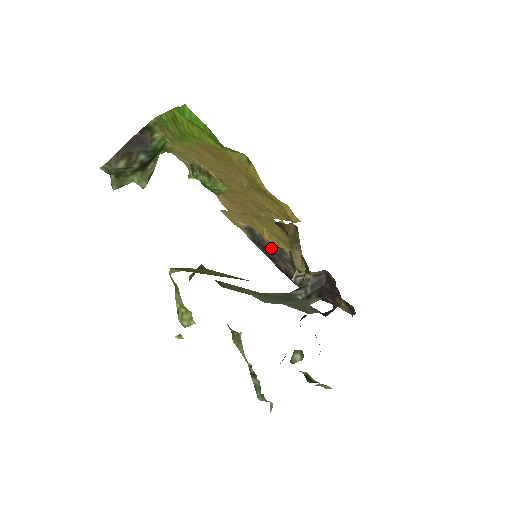
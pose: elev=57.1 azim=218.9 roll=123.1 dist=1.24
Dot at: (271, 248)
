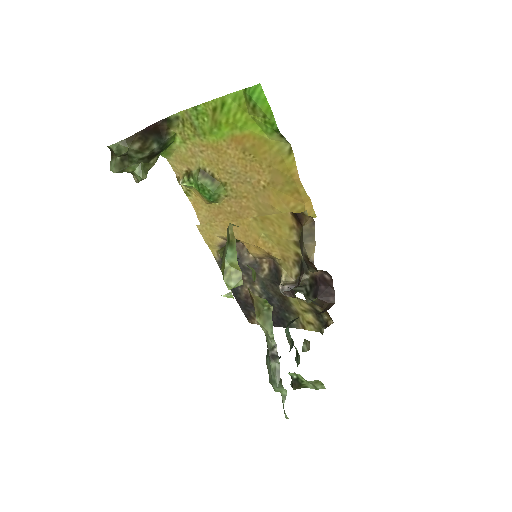
Dot at: occluded
